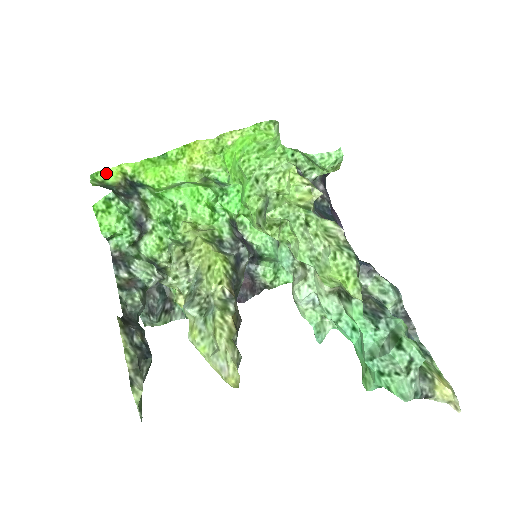
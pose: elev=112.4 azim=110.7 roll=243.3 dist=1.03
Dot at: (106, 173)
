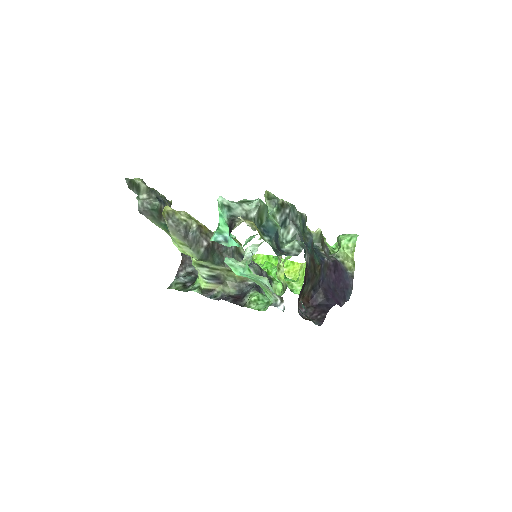
Dot at: occluded
